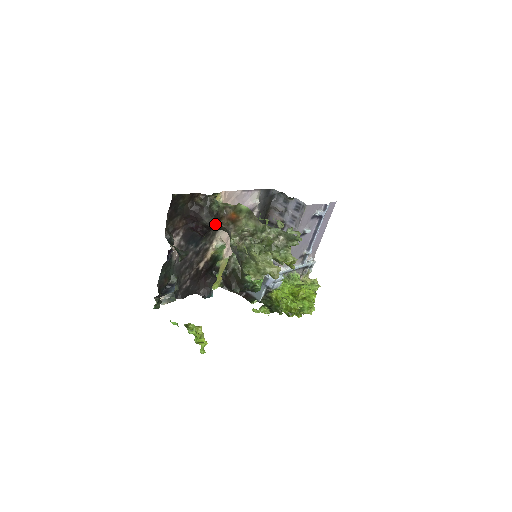
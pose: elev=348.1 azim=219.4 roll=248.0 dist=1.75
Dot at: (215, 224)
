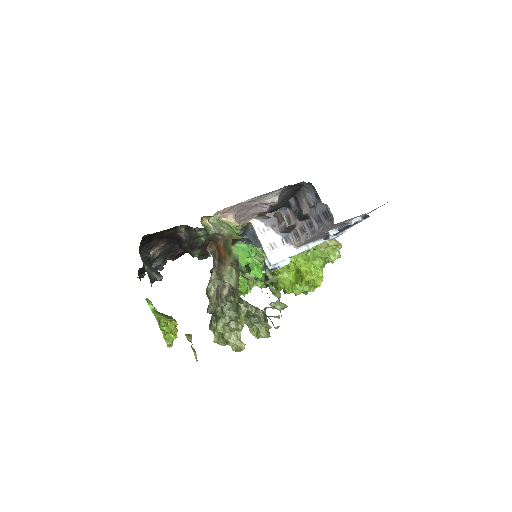
Dot at: (198, 255)
